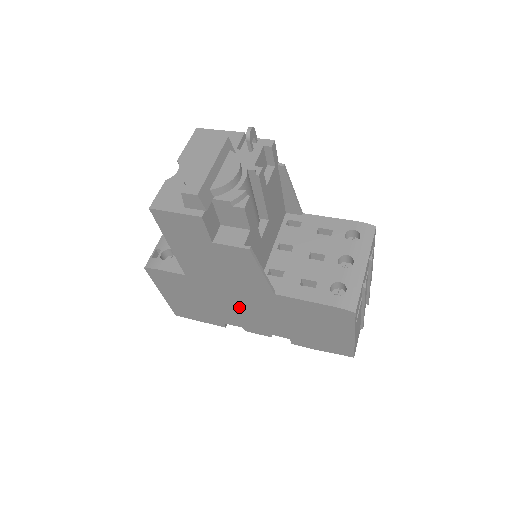
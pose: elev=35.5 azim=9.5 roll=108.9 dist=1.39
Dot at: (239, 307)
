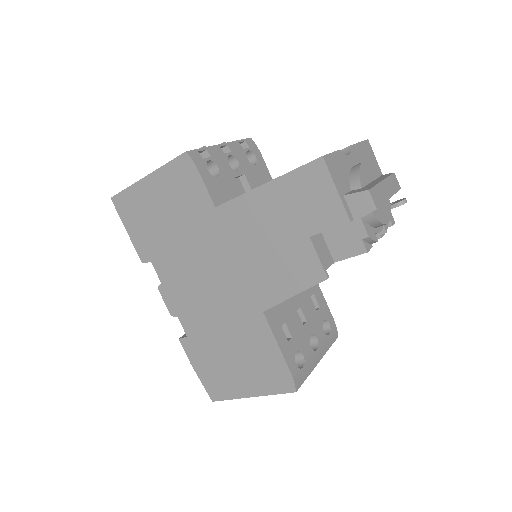
Dot at: (202, 276)
